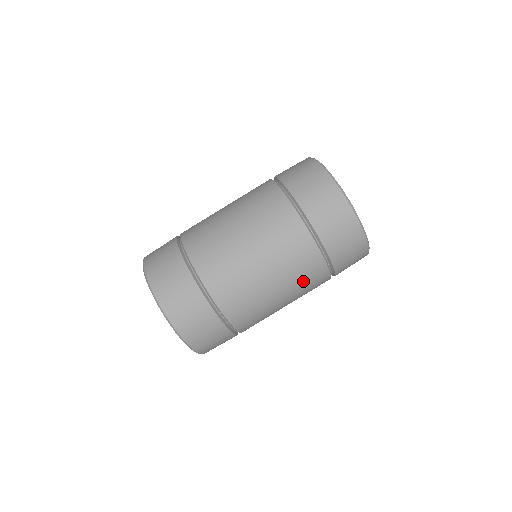
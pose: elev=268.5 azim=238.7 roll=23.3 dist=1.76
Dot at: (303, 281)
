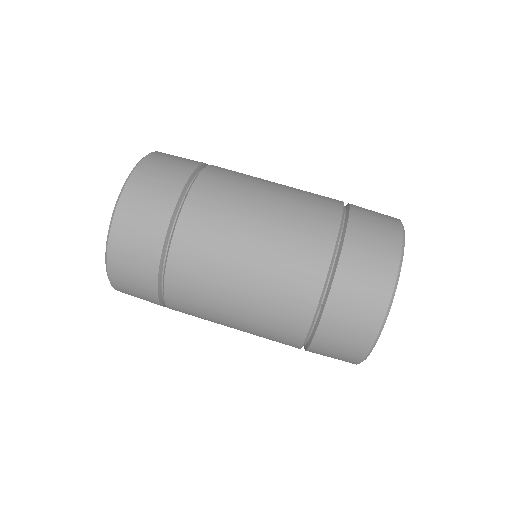
Dot at: (298, 228)
